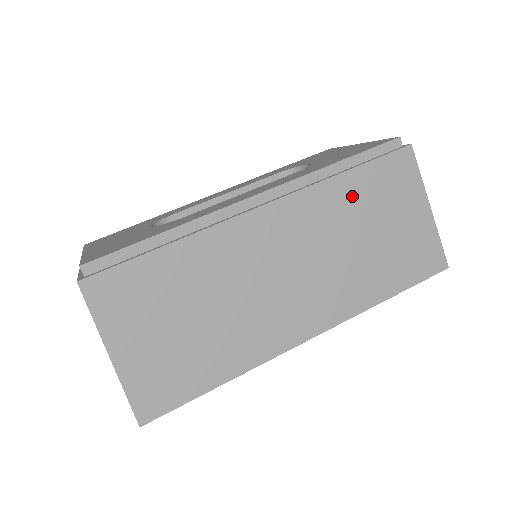
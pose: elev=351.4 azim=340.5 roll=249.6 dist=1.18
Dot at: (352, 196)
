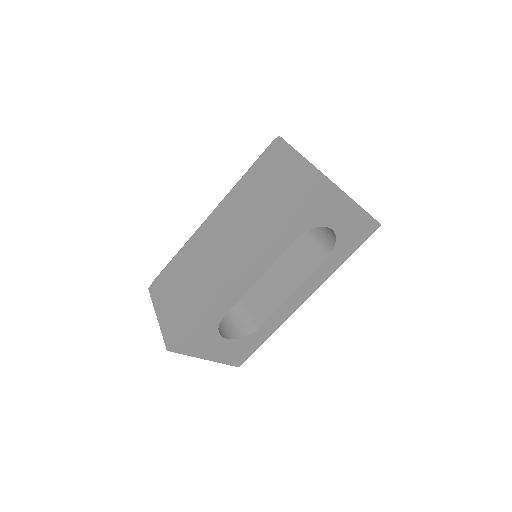
Dot at: (251, 183)
